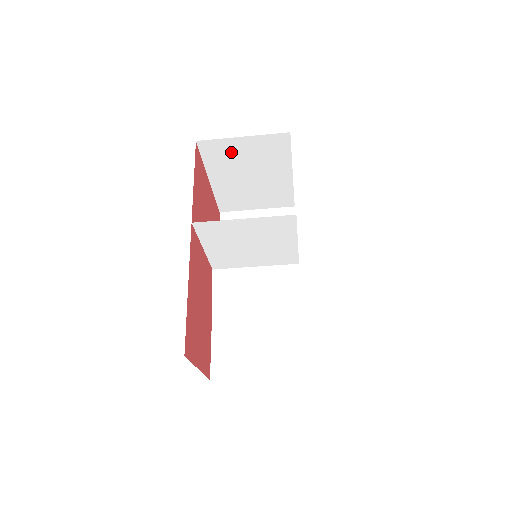
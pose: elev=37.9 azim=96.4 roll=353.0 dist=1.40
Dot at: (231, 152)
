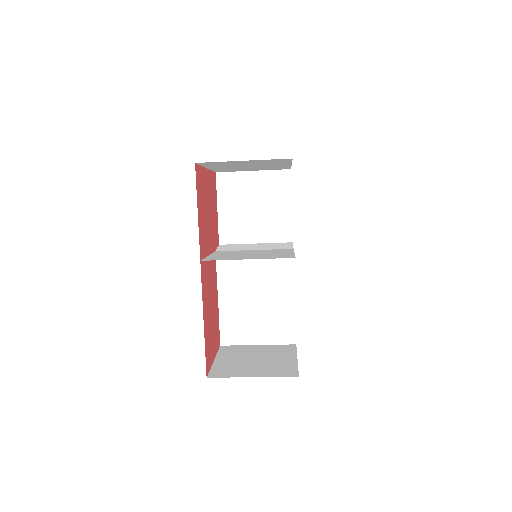
Dot at: (231, 163)
